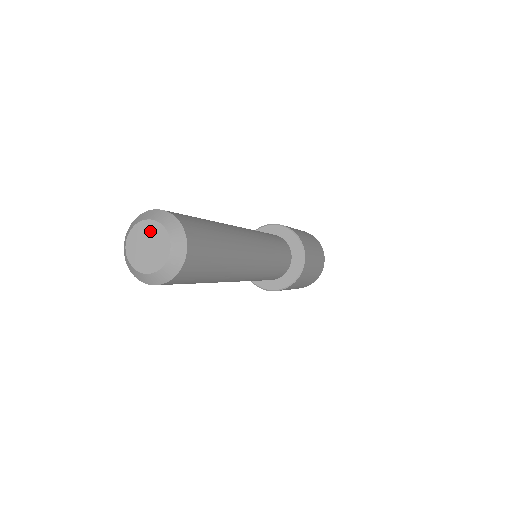
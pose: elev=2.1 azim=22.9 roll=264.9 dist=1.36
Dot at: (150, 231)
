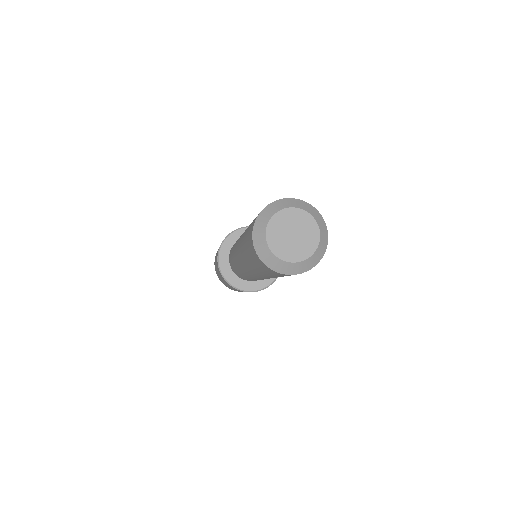
Dot at: (289, 219)
